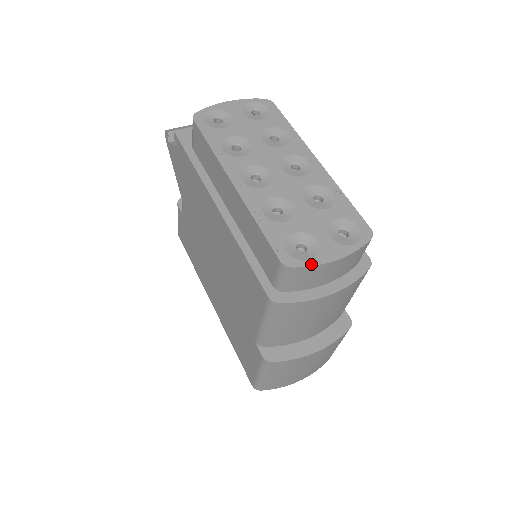
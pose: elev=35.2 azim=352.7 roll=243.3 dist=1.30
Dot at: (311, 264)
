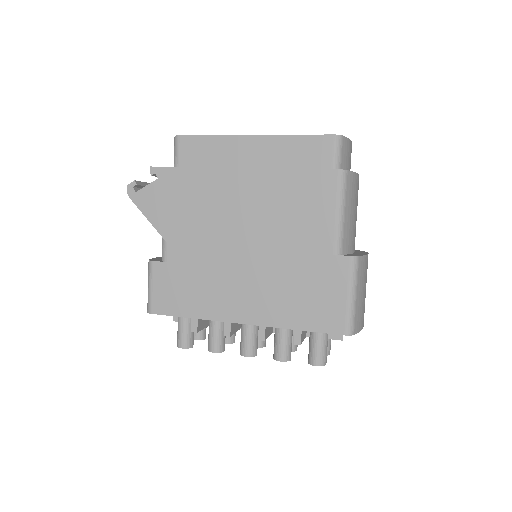
Dot at: (346, 138)
